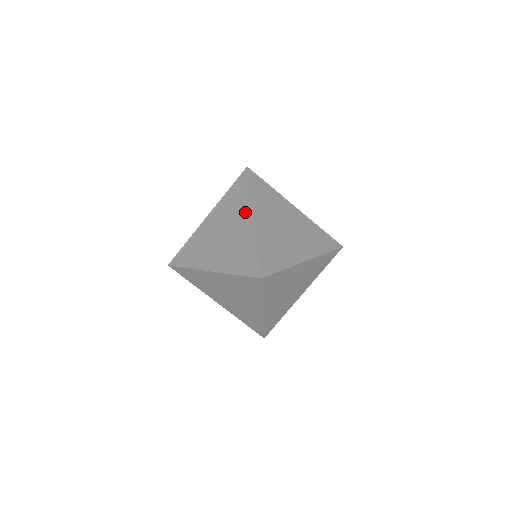
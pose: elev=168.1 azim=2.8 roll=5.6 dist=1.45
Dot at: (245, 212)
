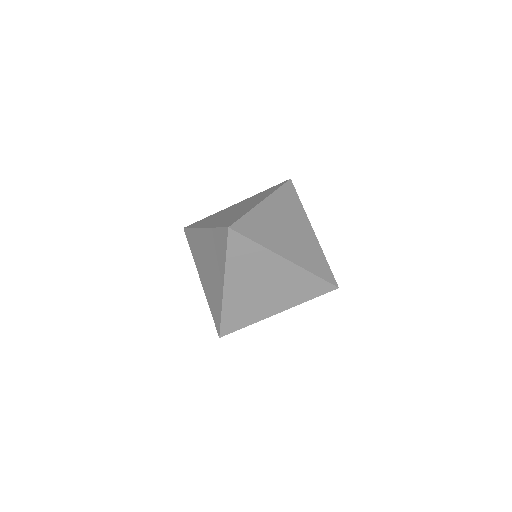
Dot at: (261, 198)
